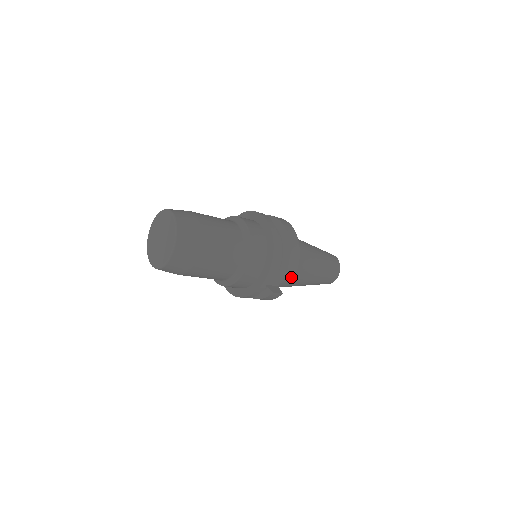
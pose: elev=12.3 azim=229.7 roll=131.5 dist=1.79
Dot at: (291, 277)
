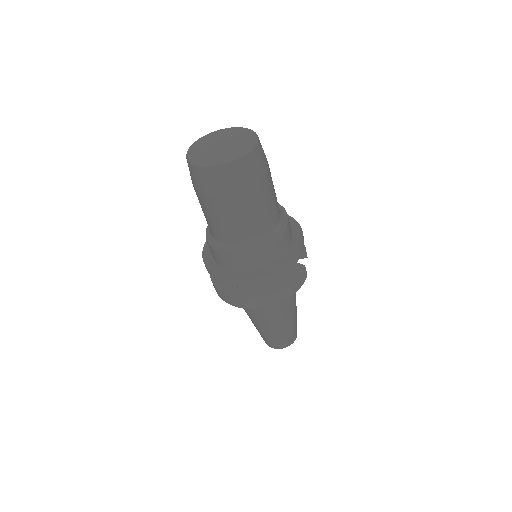
Dot at: occluded
